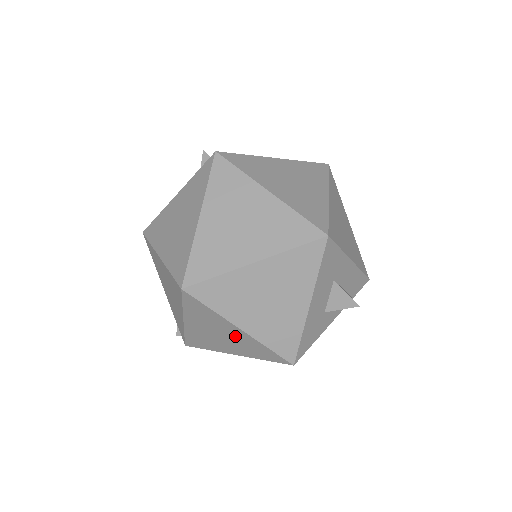
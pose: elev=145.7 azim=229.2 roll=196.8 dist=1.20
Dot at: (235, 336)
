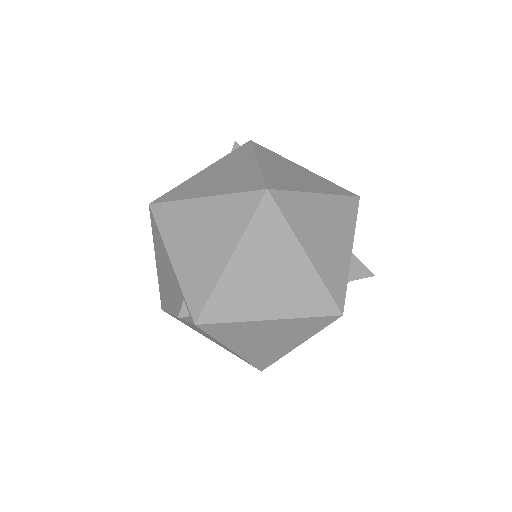
Dot at: (292, 272)
